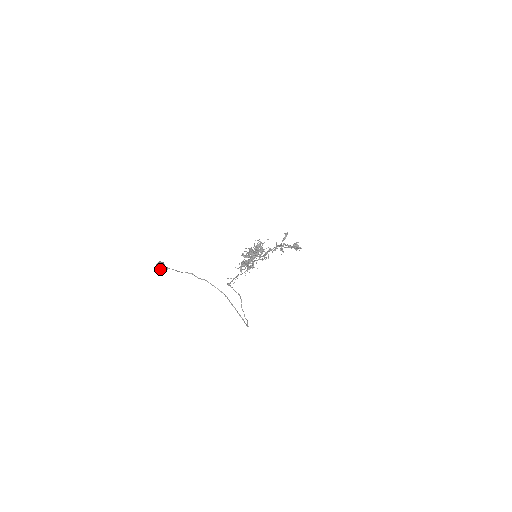
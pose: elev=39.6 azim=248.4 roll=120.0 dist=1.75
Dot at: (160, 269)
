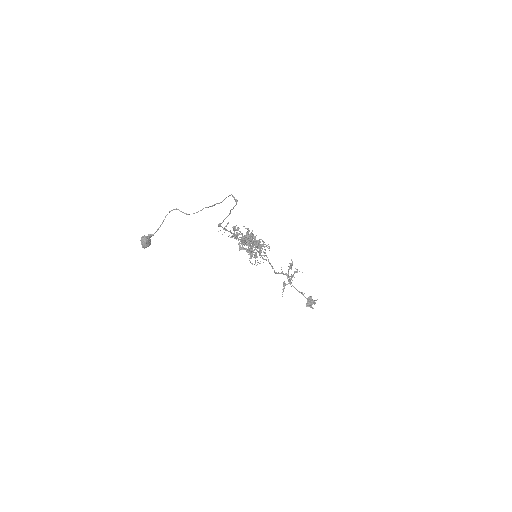
Dot at: (145, 238)
